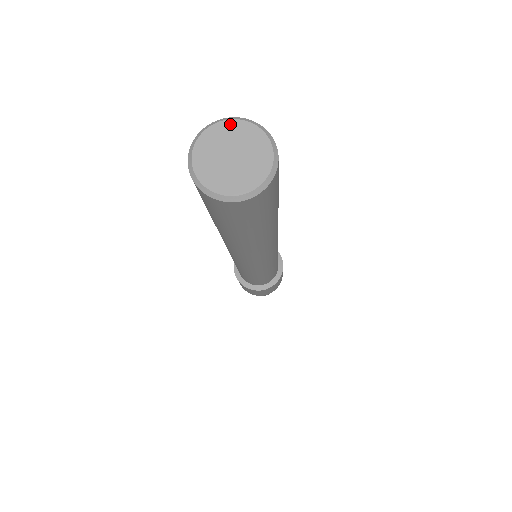
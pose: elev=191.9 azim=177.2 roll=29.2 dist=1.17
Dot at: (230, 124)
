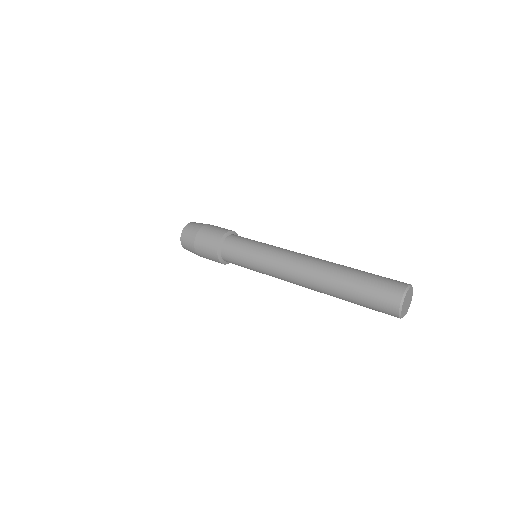
Dot at: (412, 290)
